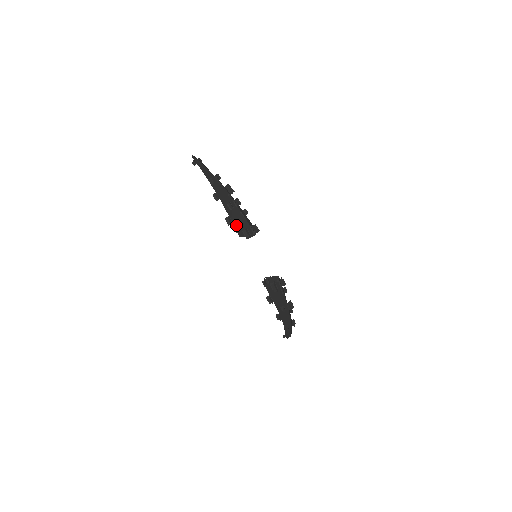
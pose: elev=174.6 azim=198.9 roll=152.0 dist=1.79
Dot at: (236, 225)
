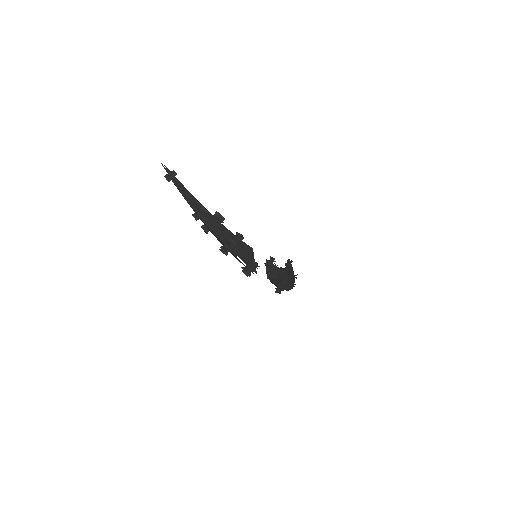
Dot at: (233, 255)
